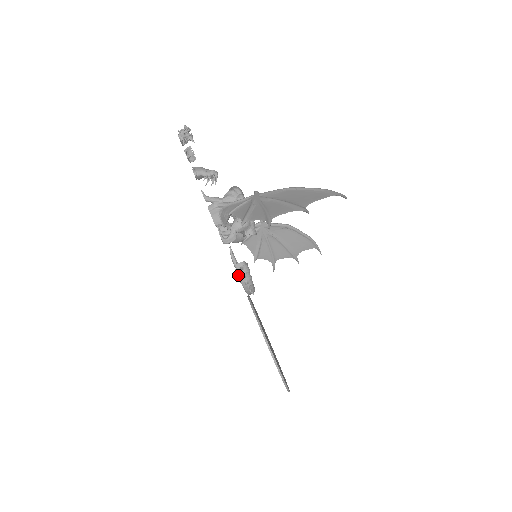
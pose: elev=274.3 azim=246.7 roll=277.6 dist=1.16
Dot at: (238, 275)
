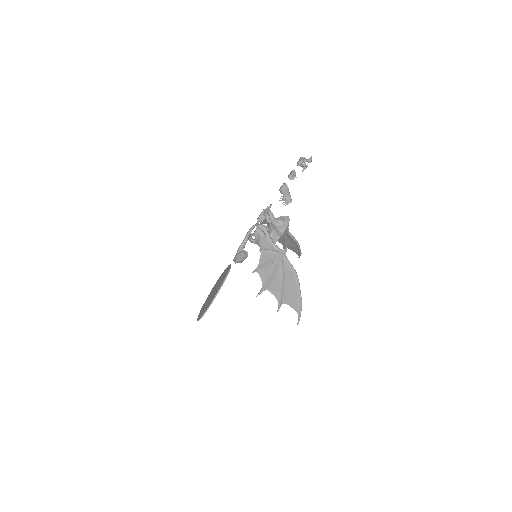
Dot at: (237, 256)
